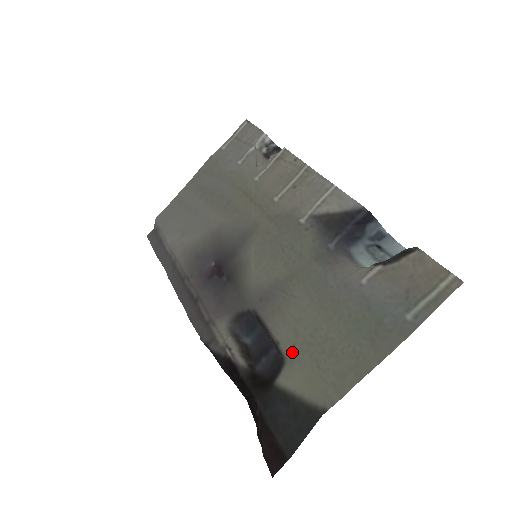
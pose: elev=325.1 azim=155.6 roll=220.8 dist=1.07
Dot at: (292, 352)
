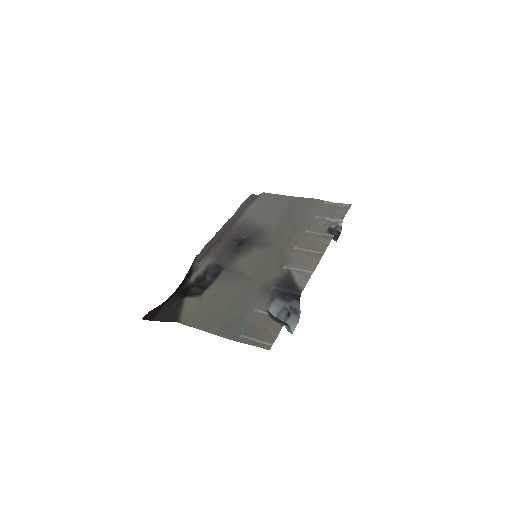
Dot at: (205, 297)
